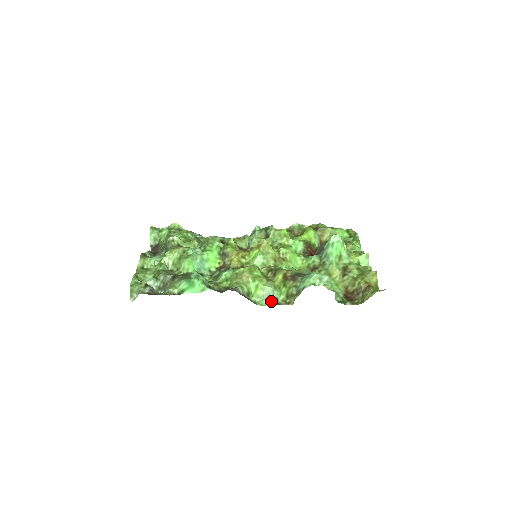
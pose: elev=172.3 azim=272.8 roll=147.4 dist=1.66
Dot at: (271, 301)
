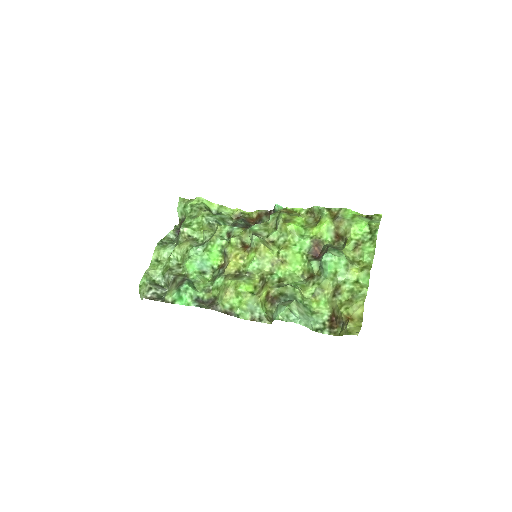
Dot at: (254, 315)
